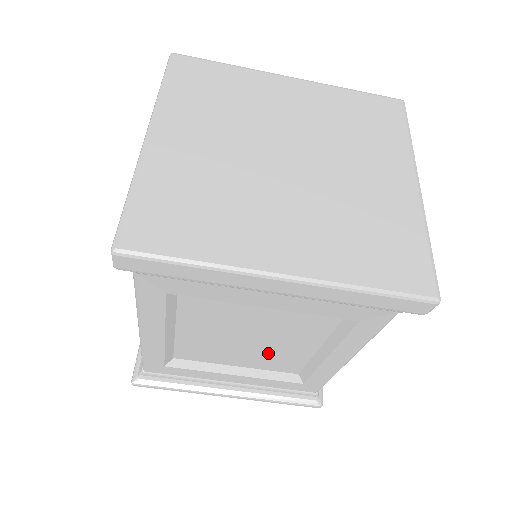
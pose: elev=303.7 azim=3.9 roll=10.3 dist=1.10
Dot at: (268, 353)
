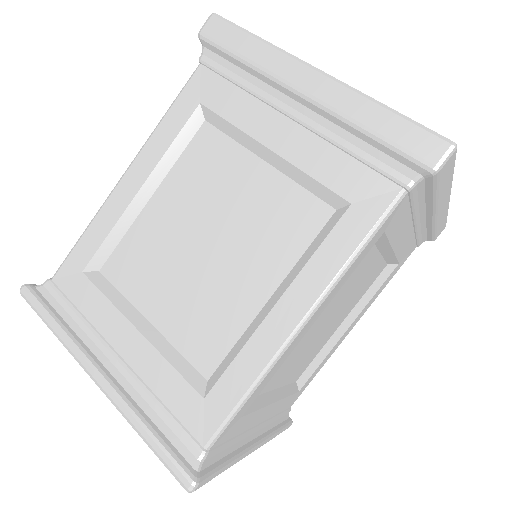
Dot at: (314, 346)
